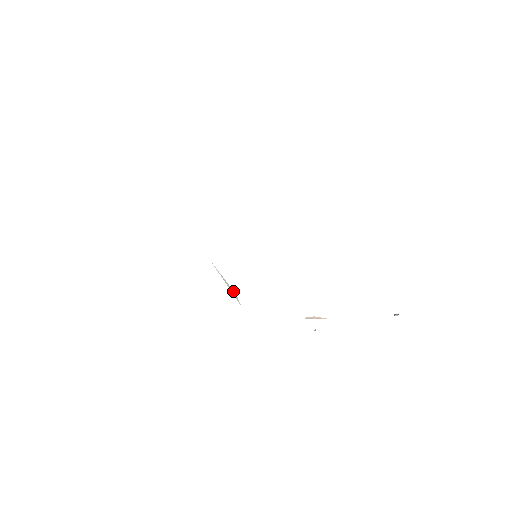
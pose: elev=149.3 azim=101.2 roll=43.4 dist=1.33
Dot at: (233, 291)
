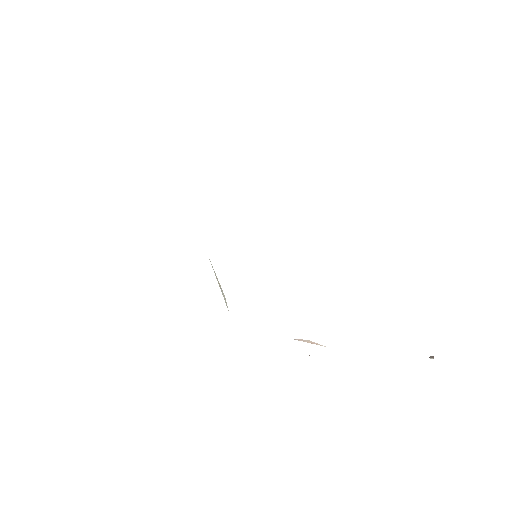
Dot at: (223, 293)
